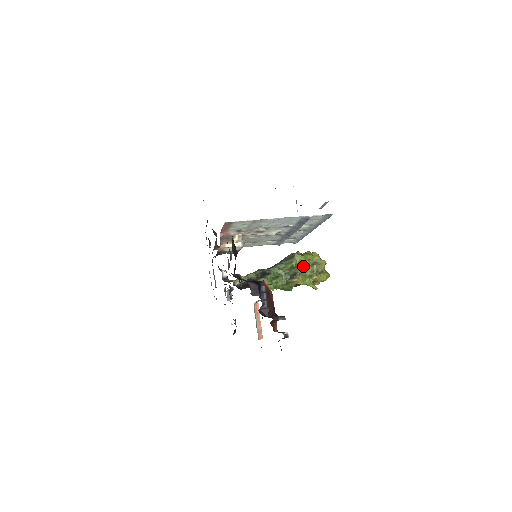
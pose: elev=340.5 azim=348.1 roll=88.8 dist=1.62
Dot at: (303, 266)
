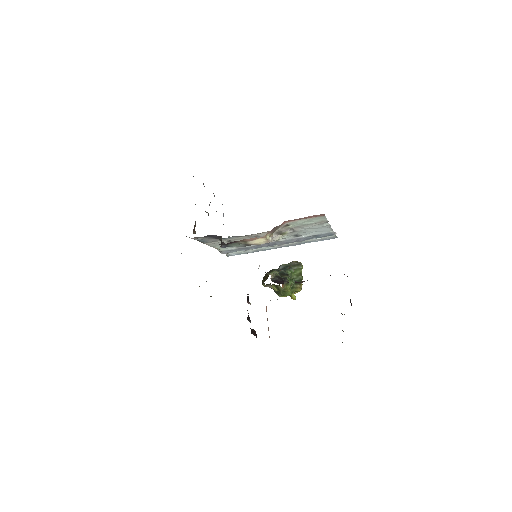
Dot at: occluded
